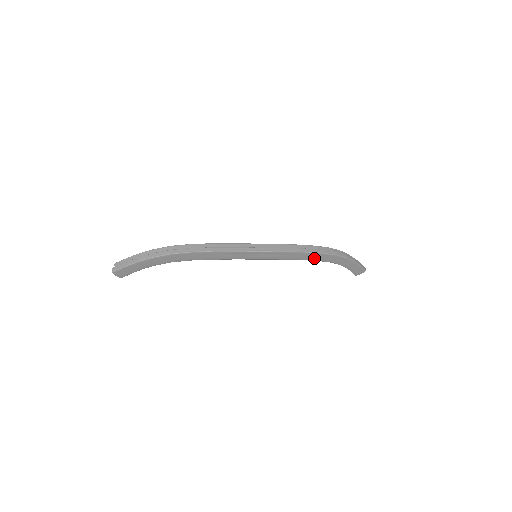
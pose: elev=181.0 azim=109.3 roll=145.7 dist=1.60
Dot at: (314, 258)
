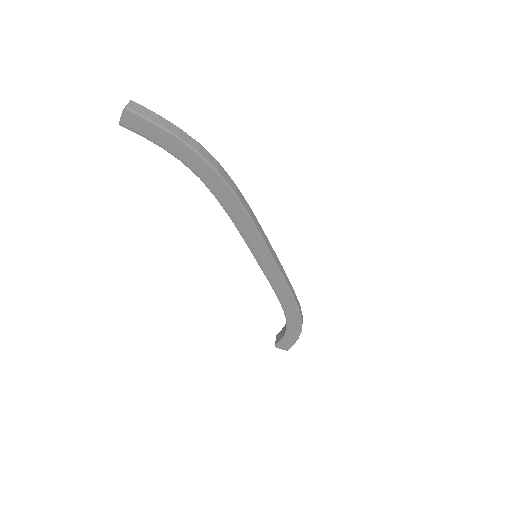
Dot at: (287, 307)
